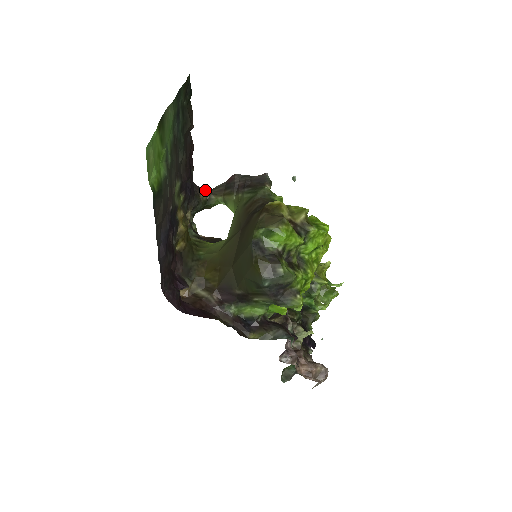
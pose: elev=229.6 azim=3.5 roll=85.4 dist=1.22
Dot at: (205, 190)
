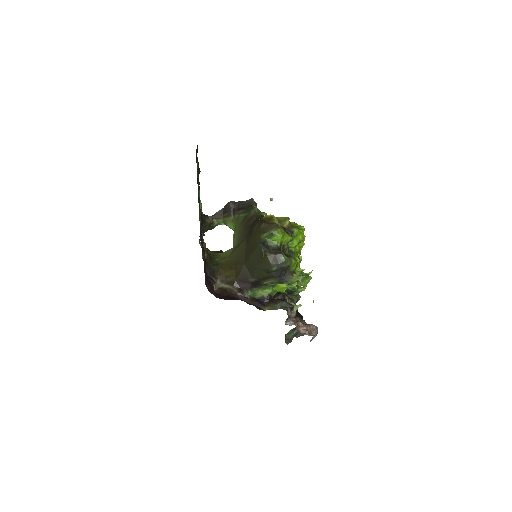
Dot at: (208, 216)
